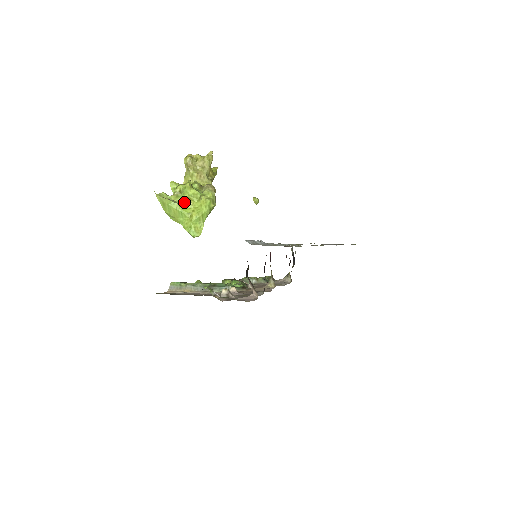
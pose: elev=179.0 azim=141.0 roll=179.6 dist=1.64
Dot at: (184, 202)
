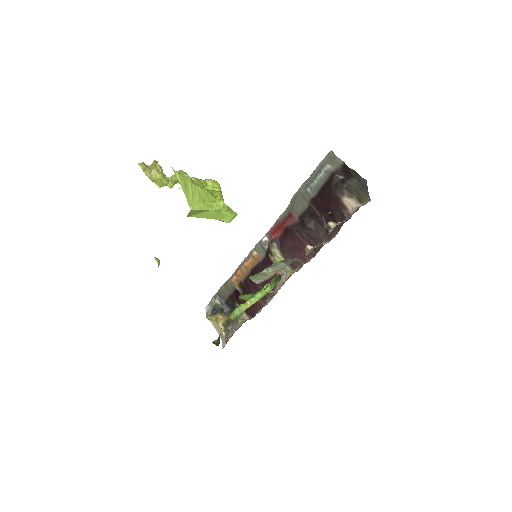
Dot at: (200, 183)
